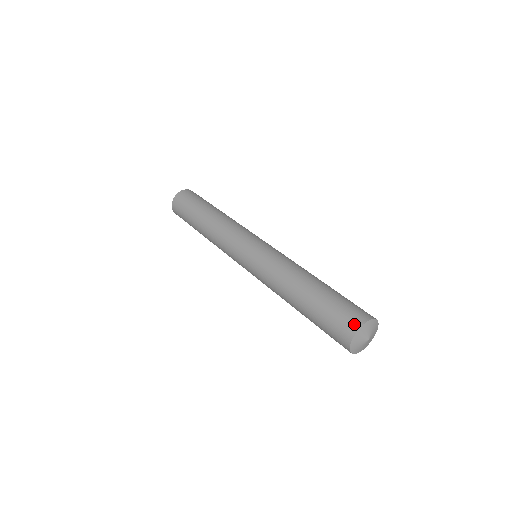
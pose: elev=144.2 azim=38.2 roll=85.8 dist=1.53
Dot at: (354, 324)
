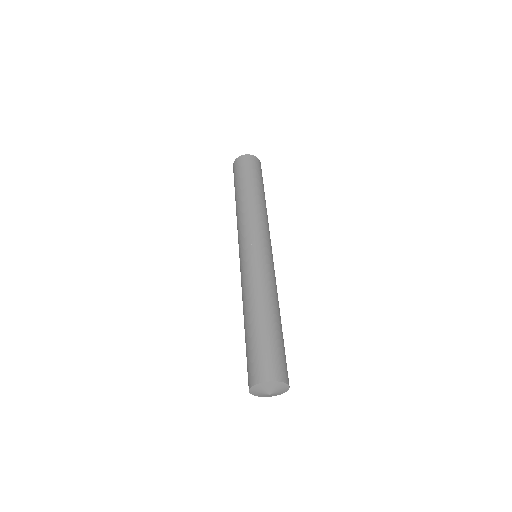
Dot at: (264, 375)
